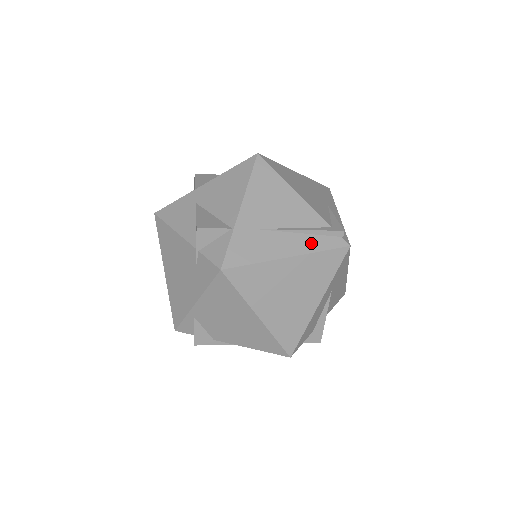
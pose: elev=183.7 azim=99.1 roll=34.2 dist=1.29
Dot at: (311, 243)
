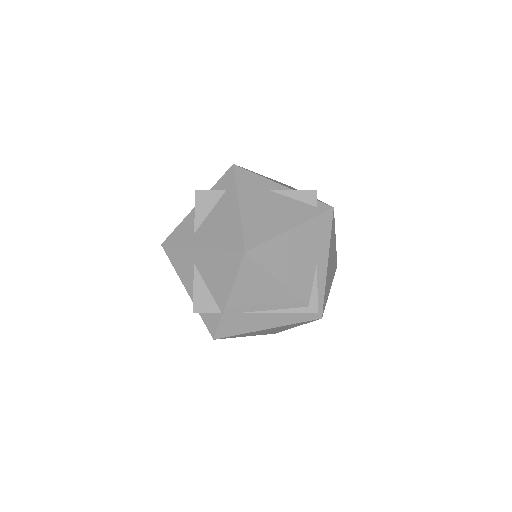
Dot at: (287, 319)
